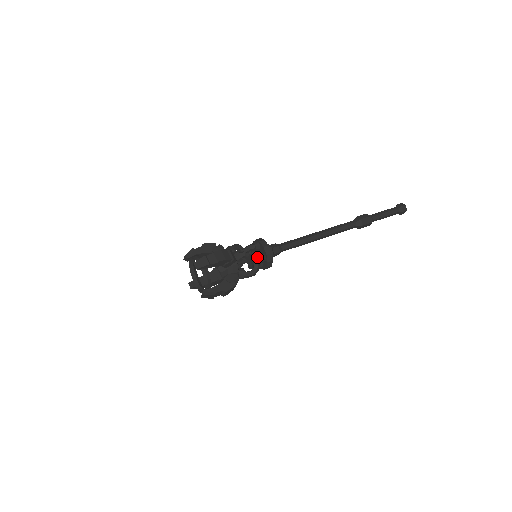
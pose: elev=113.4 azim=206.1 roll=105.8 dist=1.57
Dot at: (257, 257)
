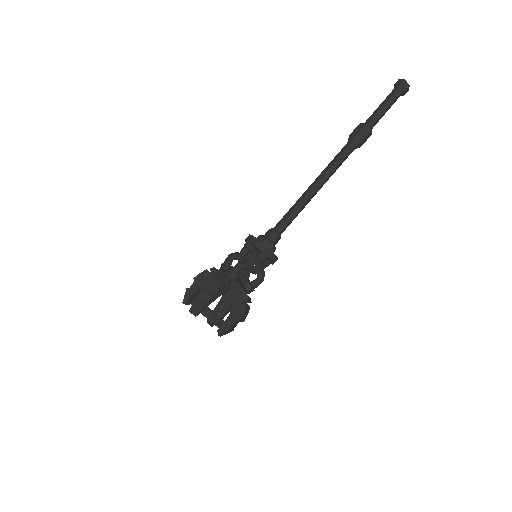
Dot at: (255, 260)
